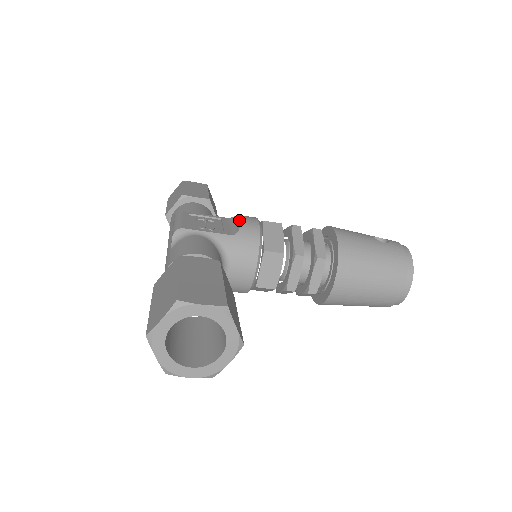
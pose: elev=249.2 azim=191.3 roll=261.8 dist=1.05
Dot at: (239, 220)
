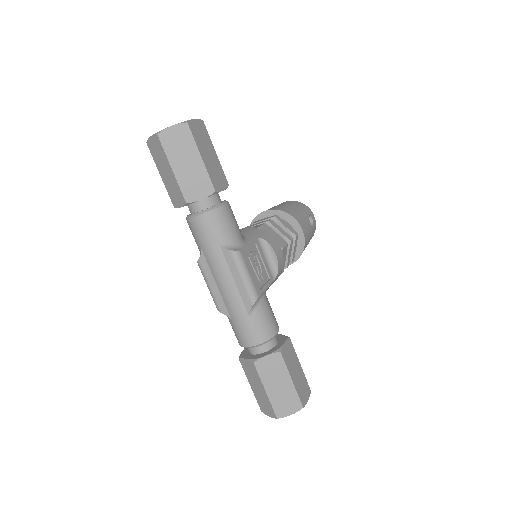
Dot at: (278, 262)
